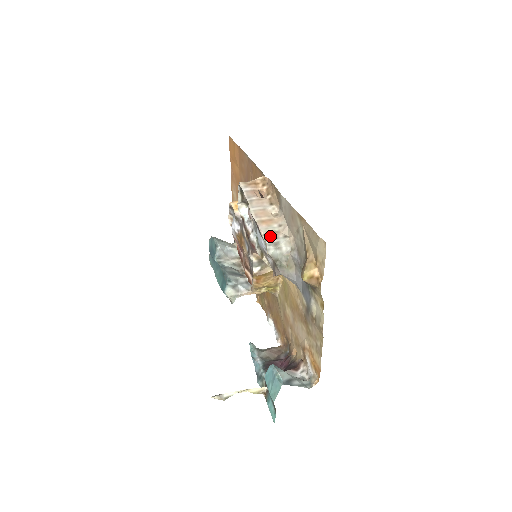
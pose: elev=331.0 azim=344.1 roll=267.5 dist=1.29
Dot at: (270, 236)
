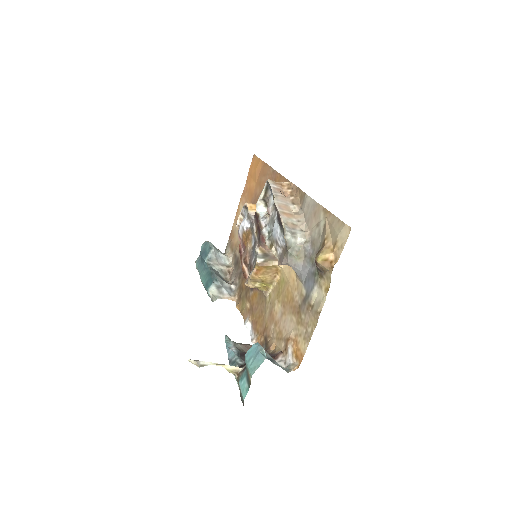
Dot at: (289, 225)
